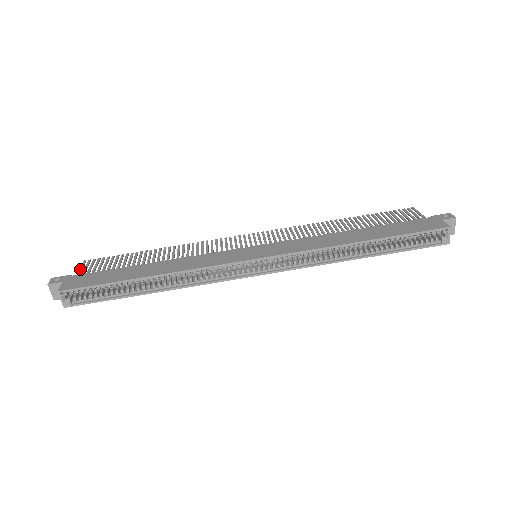
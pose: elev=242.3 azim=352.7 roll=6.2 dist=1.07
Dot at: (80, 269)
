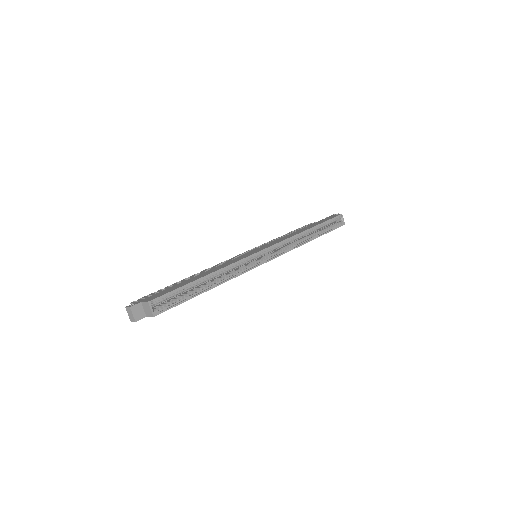
Dot at: occluded
